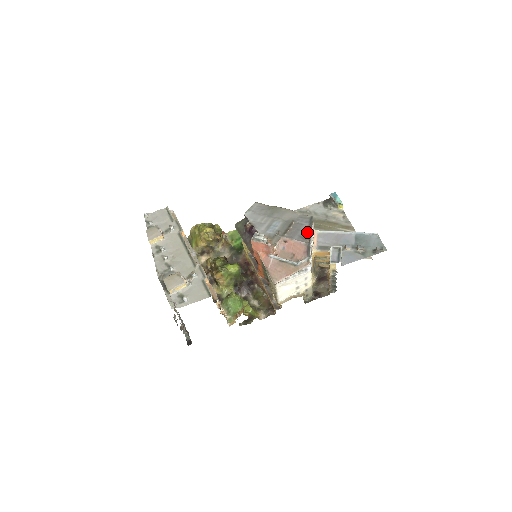
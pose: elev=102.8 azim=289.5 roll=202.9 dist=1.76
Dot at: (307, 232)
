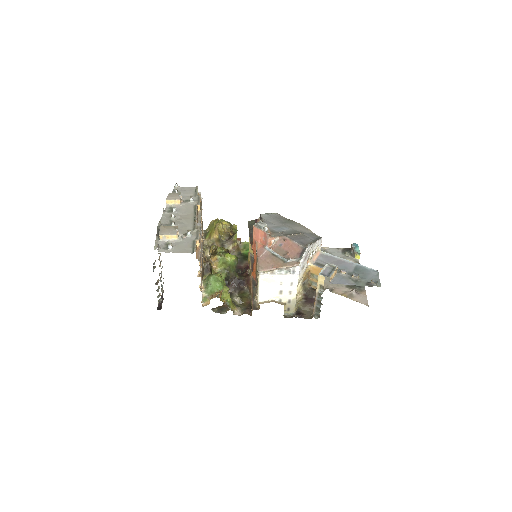
Dot at: (309, 242)
